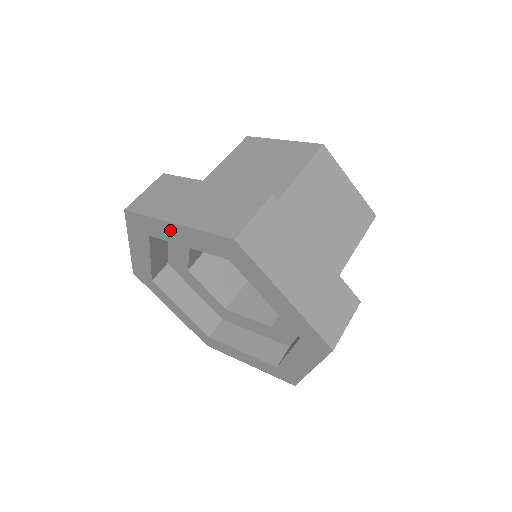
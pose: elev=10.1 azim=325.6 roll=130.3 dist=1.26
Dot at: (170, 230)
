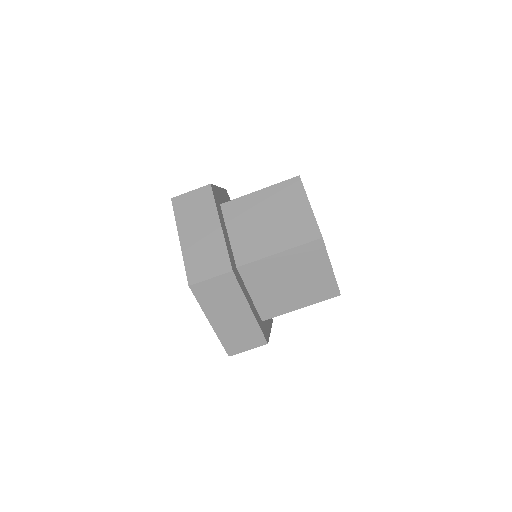
Dot at: occluded
